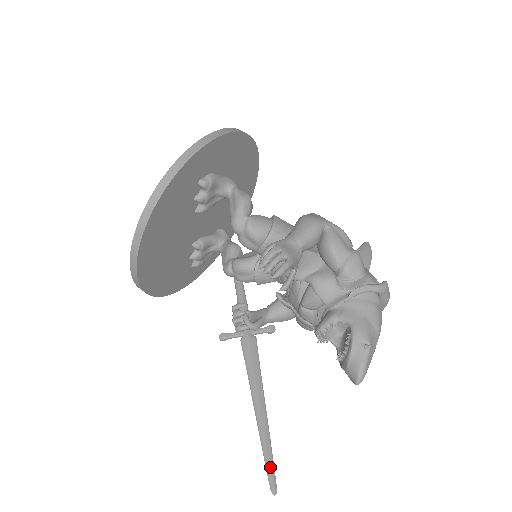
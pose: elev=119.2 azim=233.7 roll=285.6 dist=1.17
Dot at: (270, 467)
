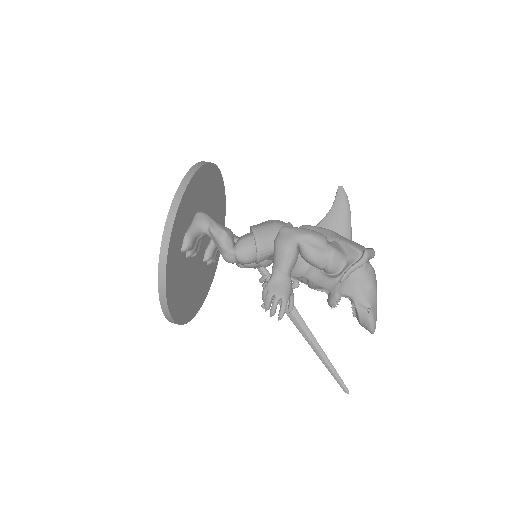
Dot at: (338, 380)
